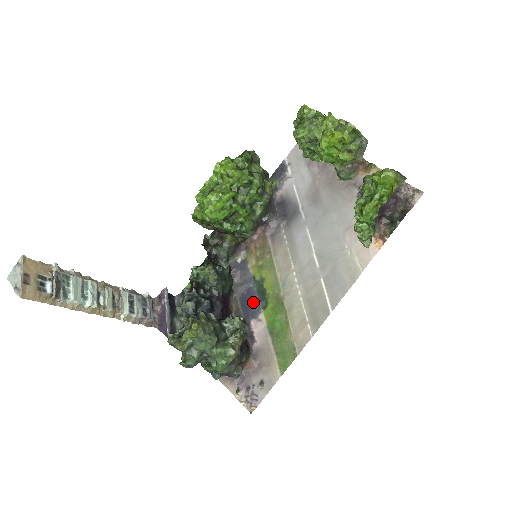
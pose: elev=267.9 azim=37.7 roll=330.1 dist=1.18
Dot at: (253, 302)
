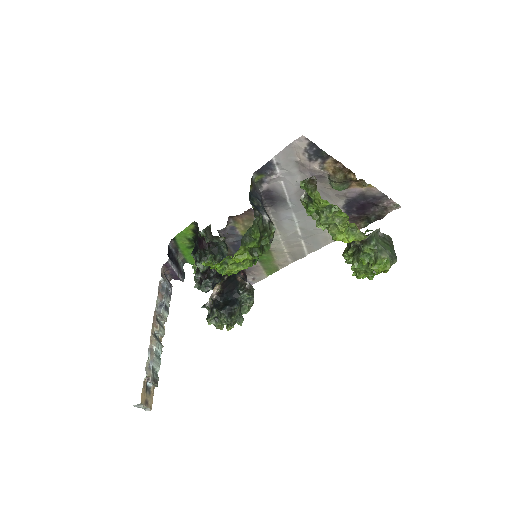
Dot at: occluded
